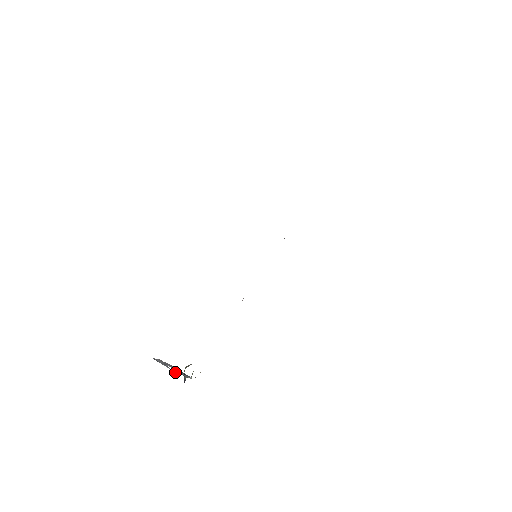
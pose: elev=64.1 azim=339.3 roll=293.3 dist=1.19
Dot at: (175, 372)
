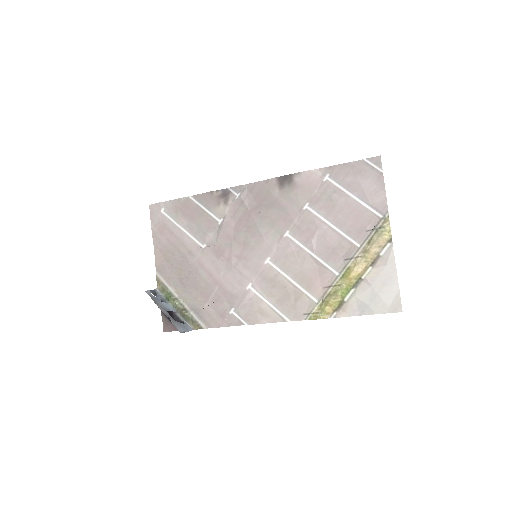
Dot at: (189, 328)
